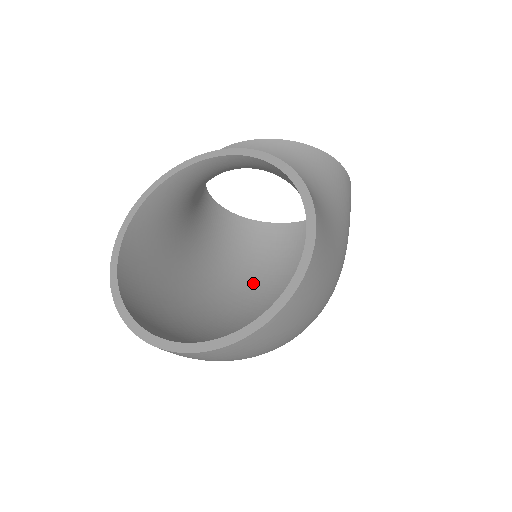
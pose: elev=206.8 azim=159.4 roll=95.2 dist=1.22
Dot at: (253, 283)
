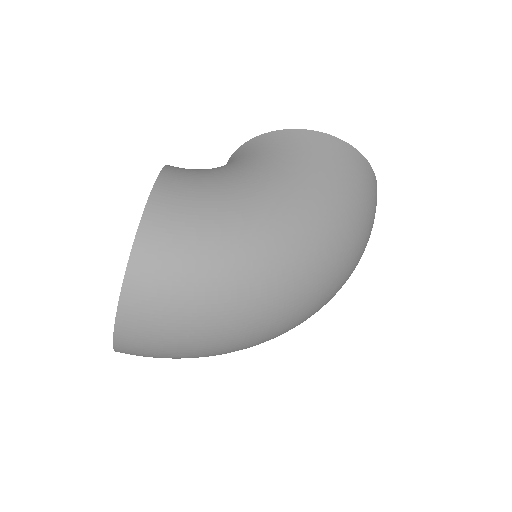
Dot at: occluded
